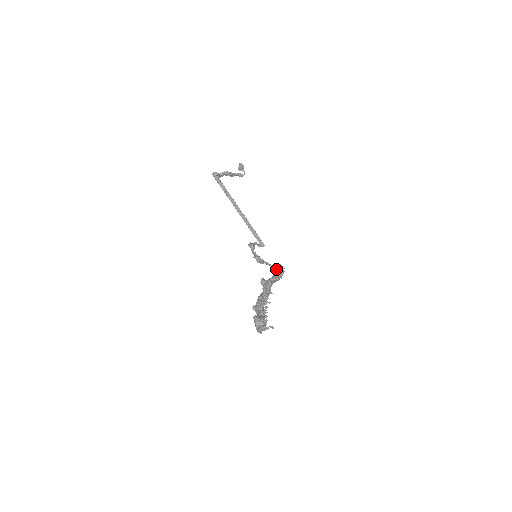
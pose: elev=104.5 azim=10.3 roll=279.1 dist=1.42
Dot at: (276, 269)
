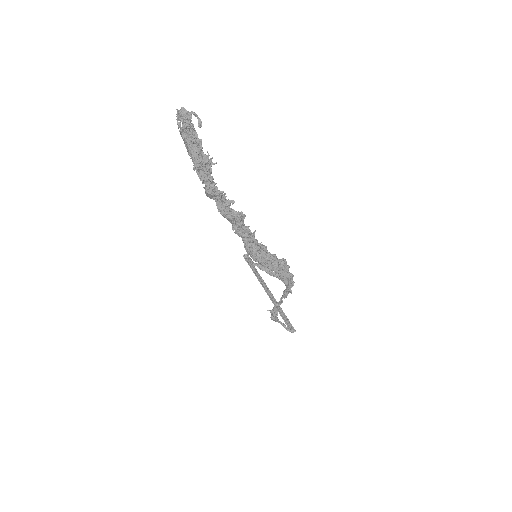
Dot at: (286, 288)
